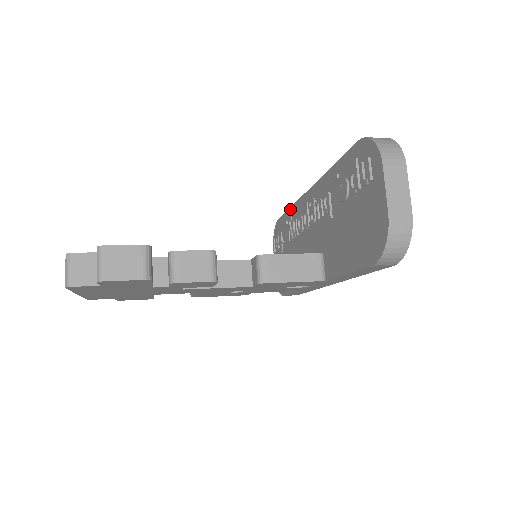
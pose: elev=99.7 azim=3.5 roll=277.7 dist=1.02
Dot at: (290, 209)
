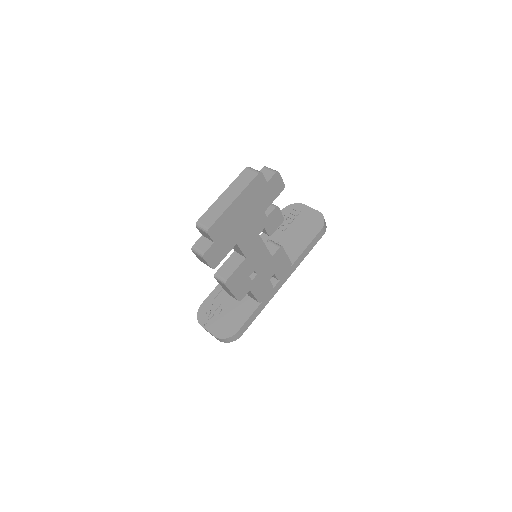
Dot at: occluded
